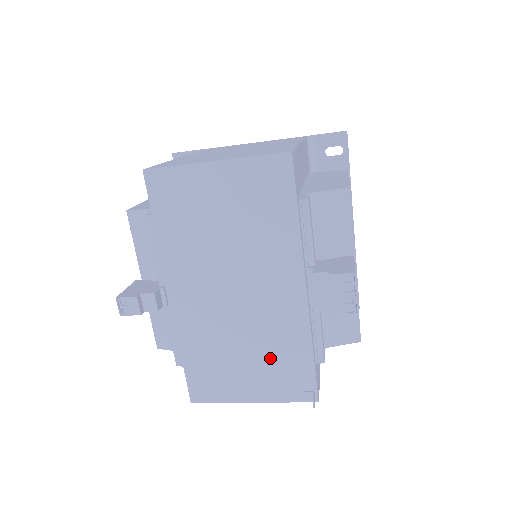
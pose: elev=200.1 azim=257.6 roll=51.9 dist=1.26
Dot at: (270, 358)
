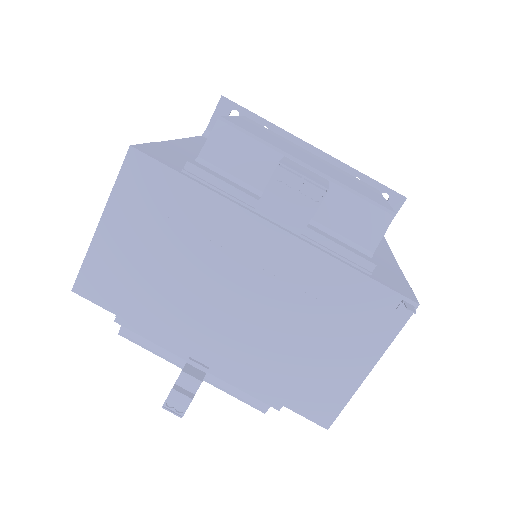
Dot at: (330, 317)
